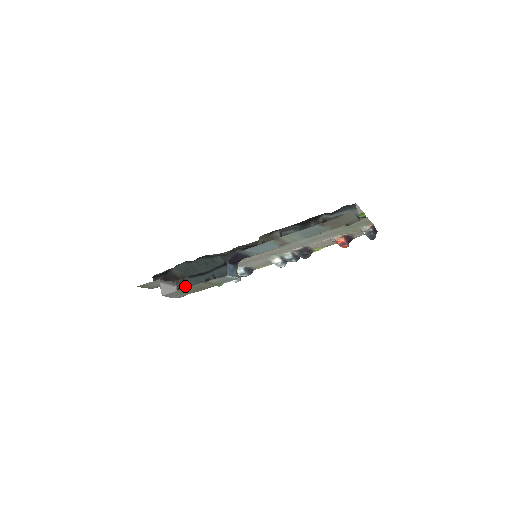
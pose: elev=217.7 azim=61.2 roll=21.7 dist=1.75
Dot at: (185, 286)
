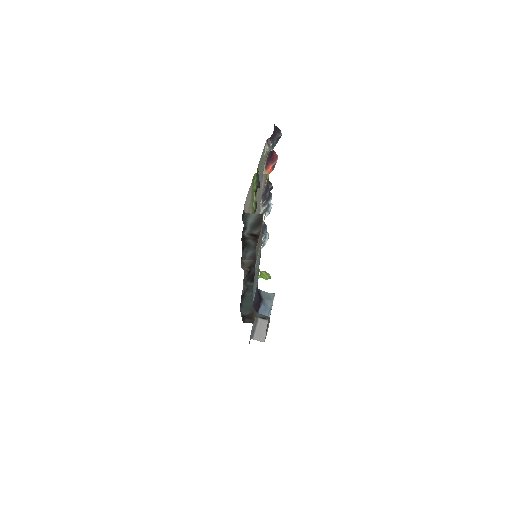
Dot at: (261, 315)
